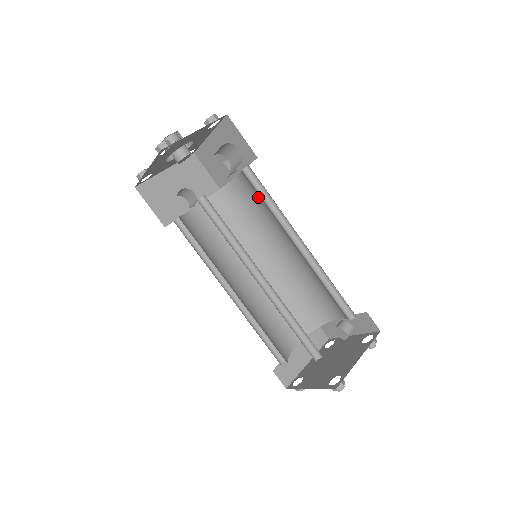
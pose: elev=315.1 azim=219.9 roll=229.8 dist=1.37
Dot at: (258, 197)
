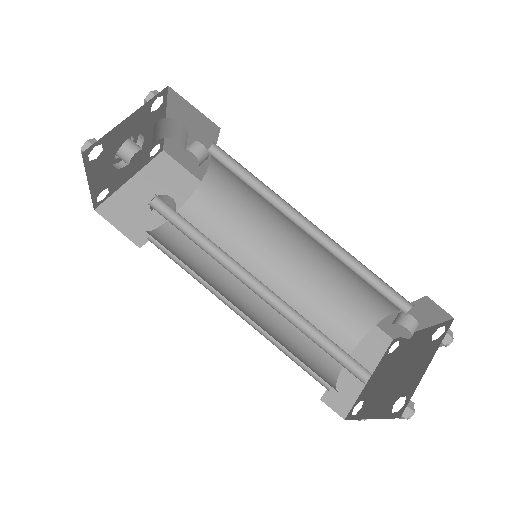
Dot at: (241, 180)
